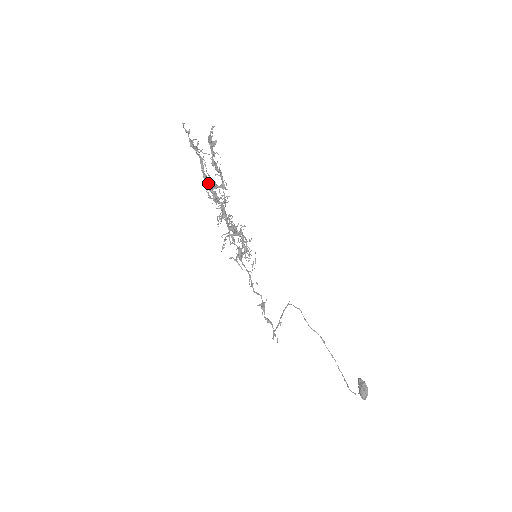
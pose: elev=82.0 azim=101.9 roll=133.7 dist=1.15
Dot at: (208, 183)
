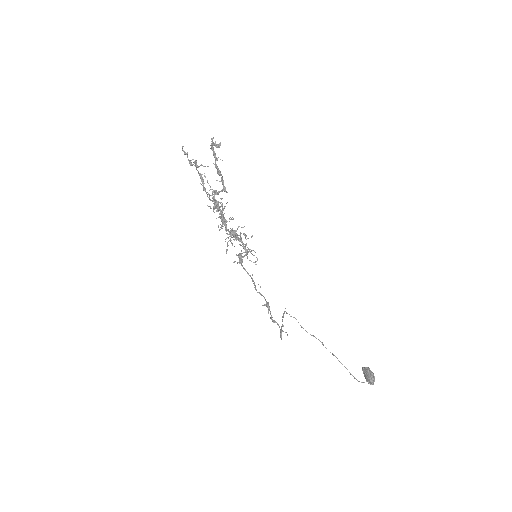
Dot at: (208, 194)
